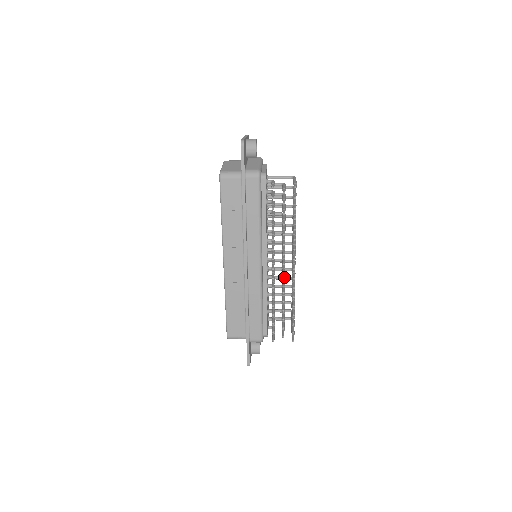
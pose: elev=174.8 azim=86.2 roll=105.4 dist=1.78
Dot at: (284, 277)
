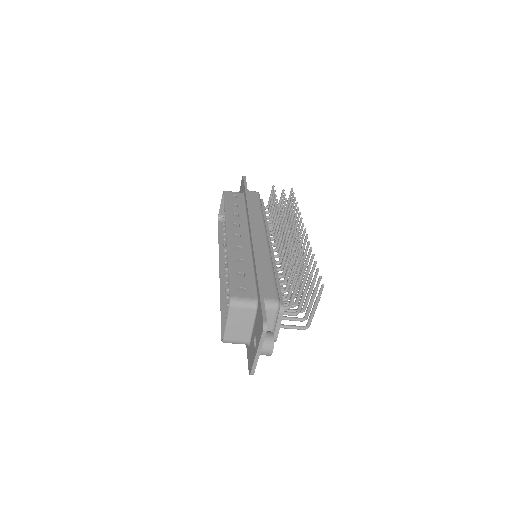
Dot at: (294, 247)
